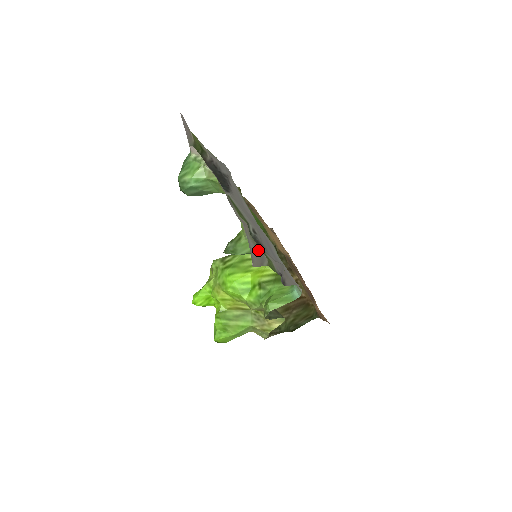
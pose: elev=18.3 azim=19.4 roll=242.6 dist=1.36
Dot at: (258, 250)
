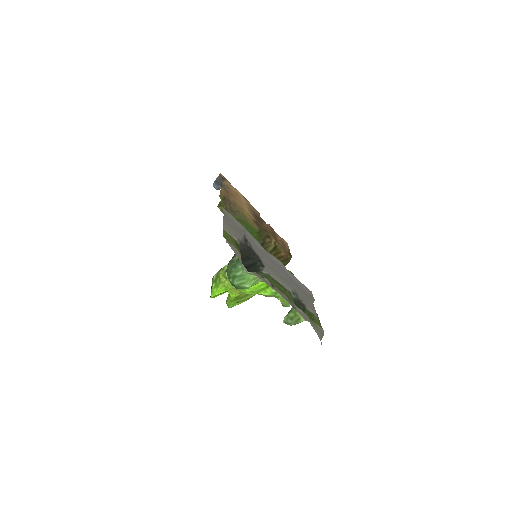
Dot at: (320, 331)
